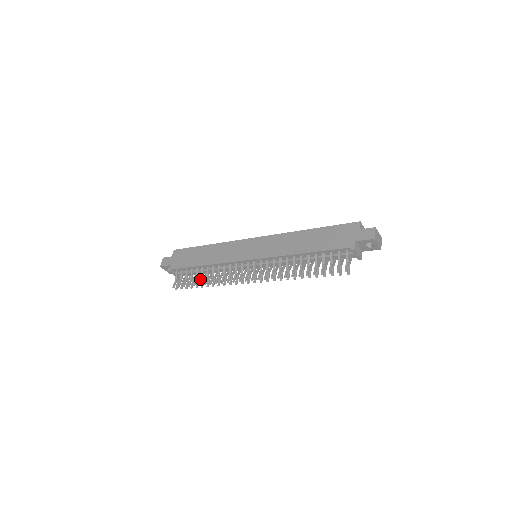
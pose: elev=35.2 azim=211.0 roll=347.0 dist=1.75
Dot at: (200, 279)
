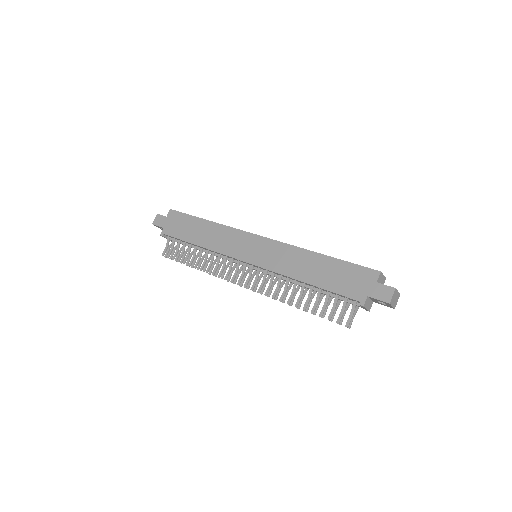
Dot at: occluded
